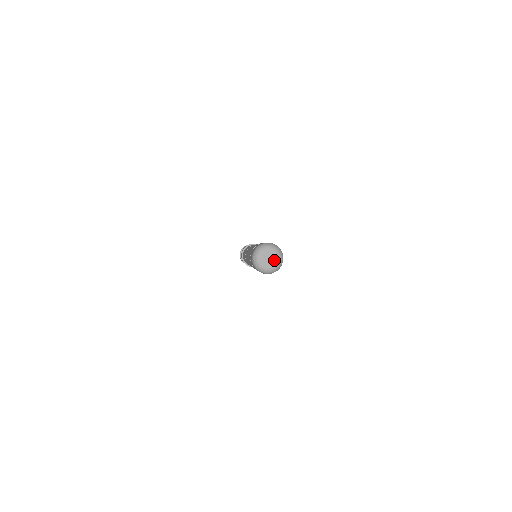
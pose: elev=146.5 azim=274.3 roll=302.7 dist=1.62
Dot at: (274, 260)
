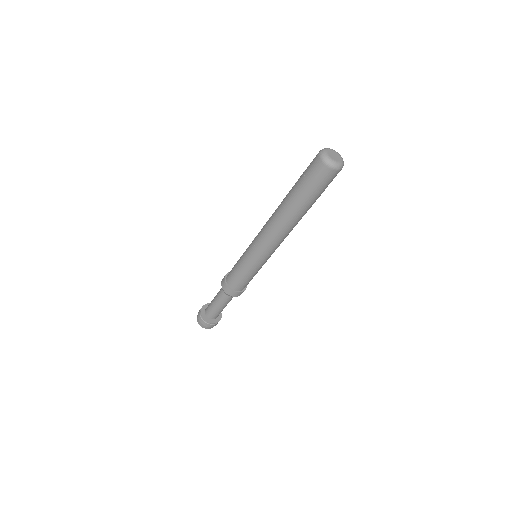
Dot at: (338, 156)
